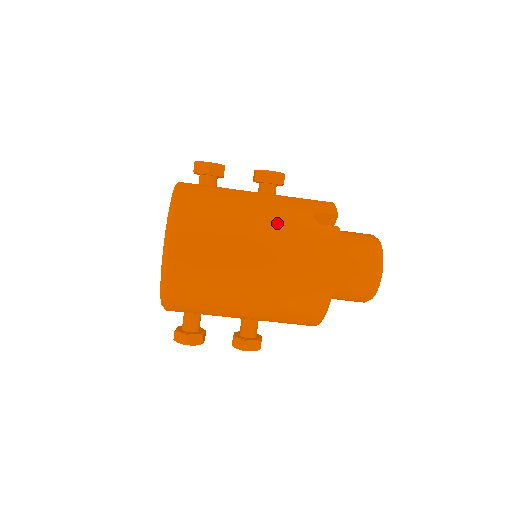
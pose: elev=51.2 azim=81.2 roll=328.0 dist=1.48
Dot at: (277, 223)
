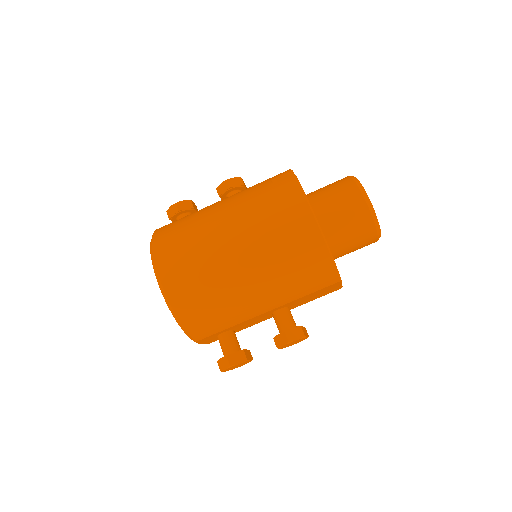
Dot at: (239, 202)
